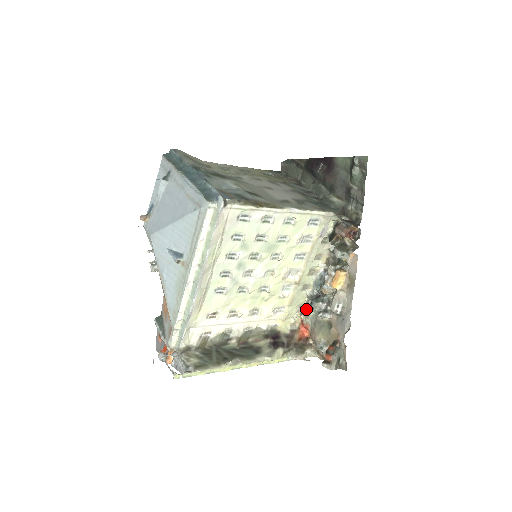
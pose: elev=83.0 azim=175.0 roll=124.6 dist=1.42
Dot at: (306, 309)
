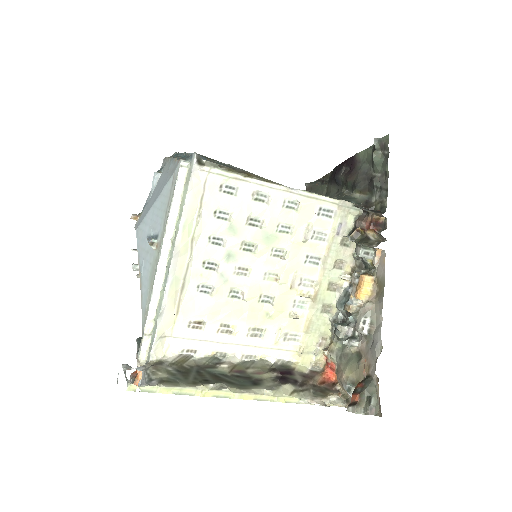
Dot at: (331, 342)
